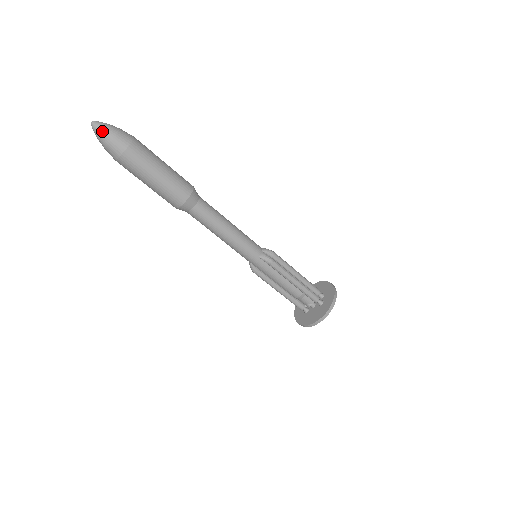
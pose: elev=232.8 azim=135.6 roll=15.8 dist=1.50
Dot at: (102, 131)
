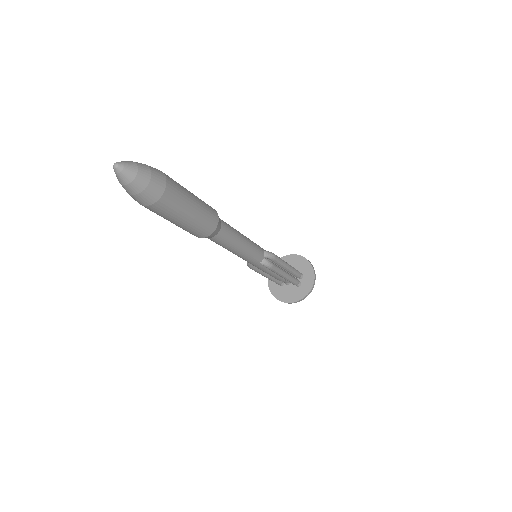
Dot at: (129, 181)
